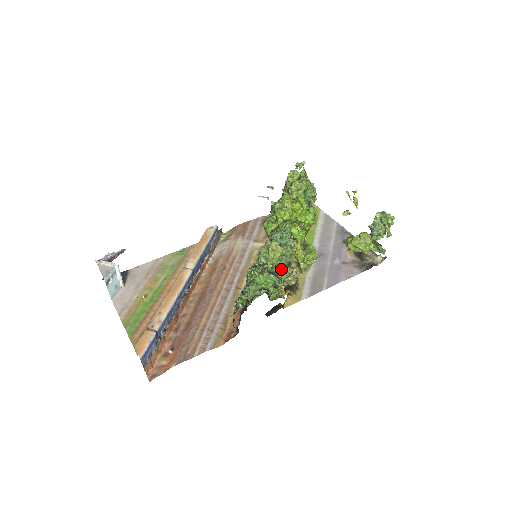
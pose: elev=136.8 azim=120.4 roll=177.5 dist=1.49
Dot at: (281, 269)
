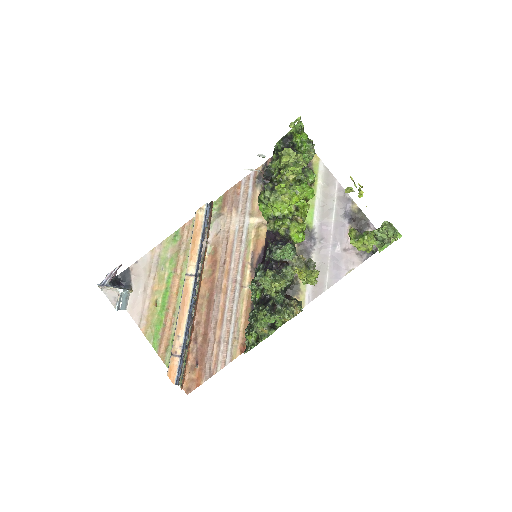
Dot at: (285, 298)
